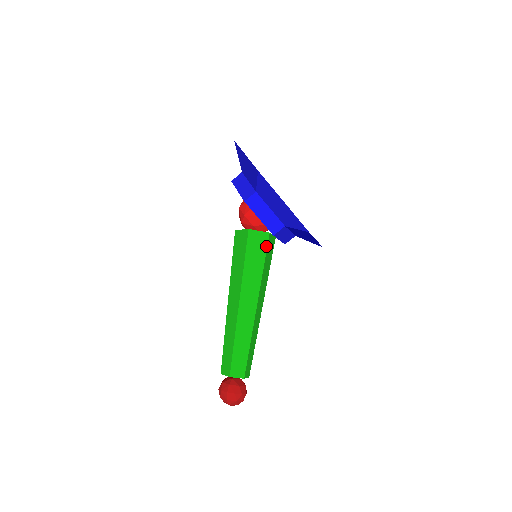
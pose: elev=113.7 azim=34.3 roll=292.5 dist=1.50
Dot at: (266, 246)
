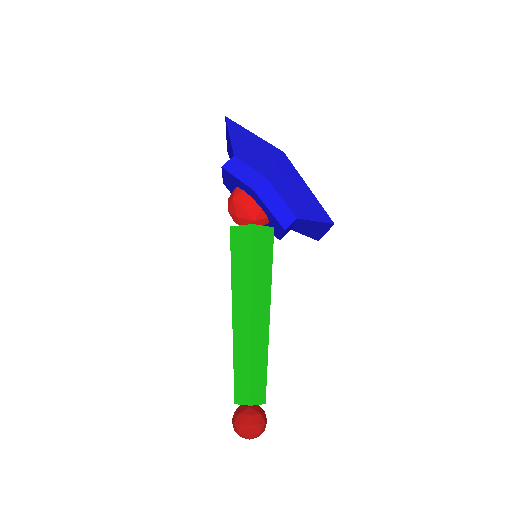
Dot at: (272, 243)
